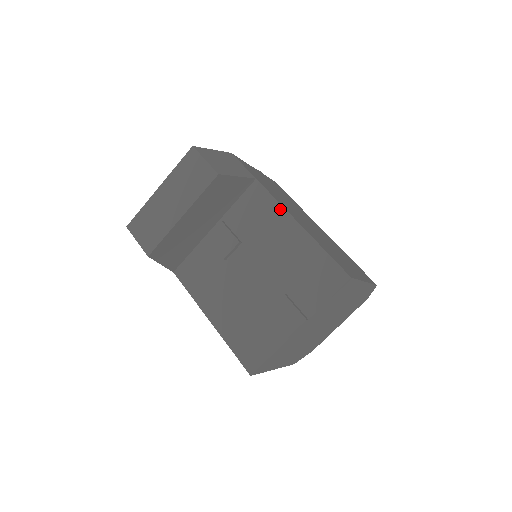
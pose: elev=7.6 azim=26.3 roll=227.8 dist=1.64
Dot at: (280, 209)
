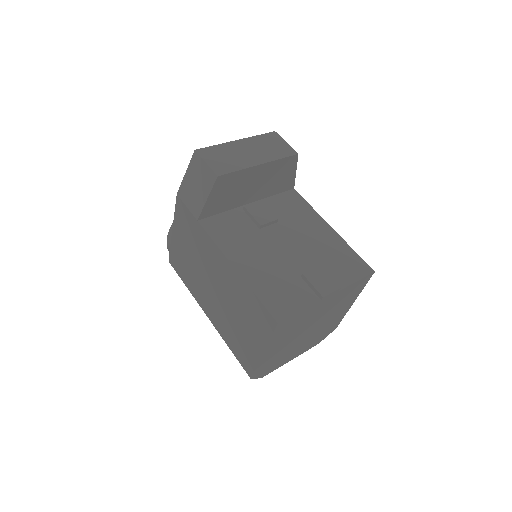
Dot at: (315, 213)
